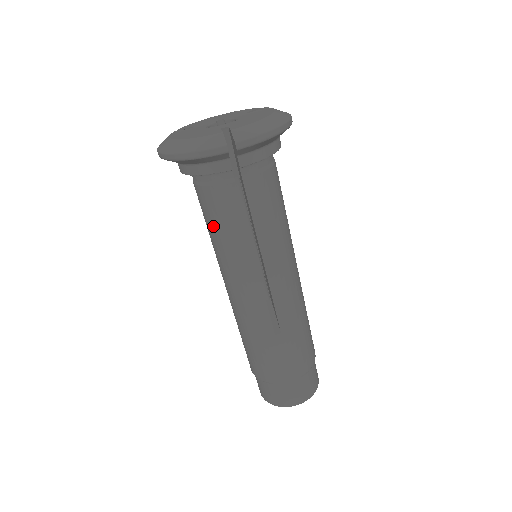
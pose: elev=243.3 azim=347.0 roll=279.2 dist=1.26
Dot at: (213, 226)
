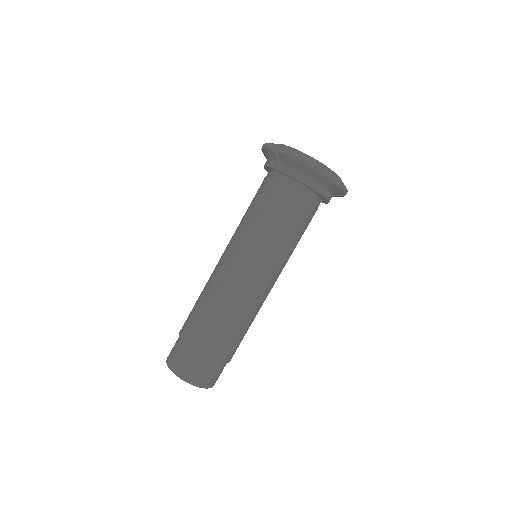
Dot at: occluded
